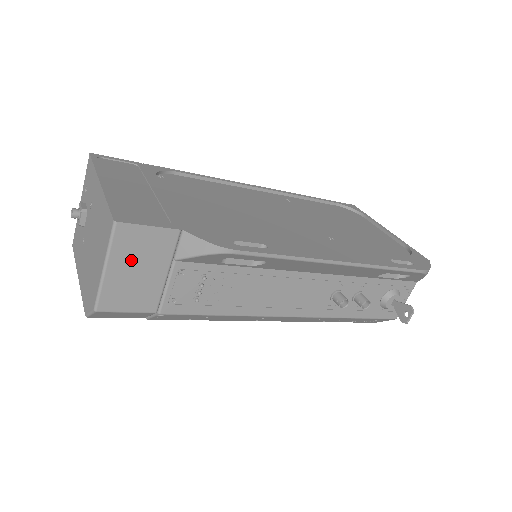
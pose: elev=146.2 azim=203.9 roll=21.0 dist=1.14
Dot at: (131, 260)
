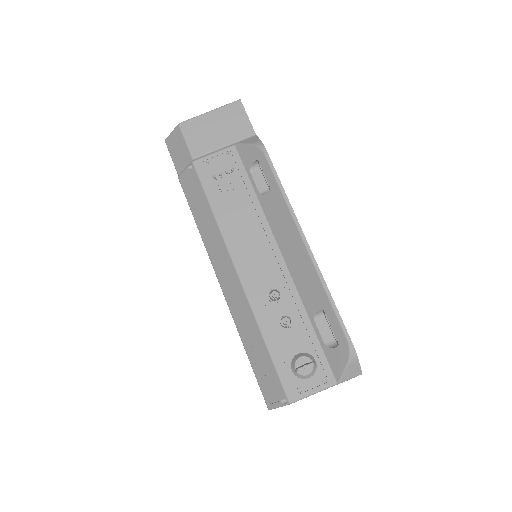
Dot at: (222, 121)
